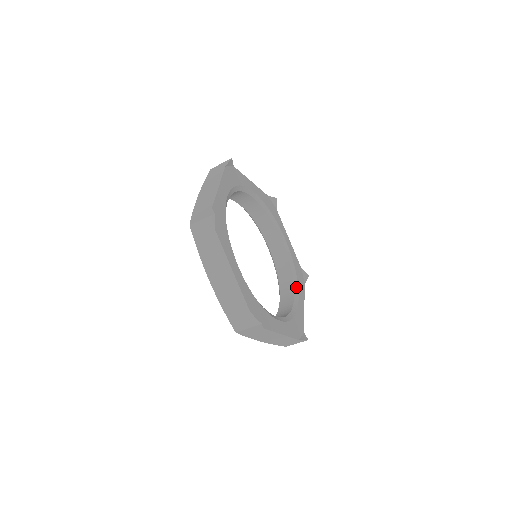
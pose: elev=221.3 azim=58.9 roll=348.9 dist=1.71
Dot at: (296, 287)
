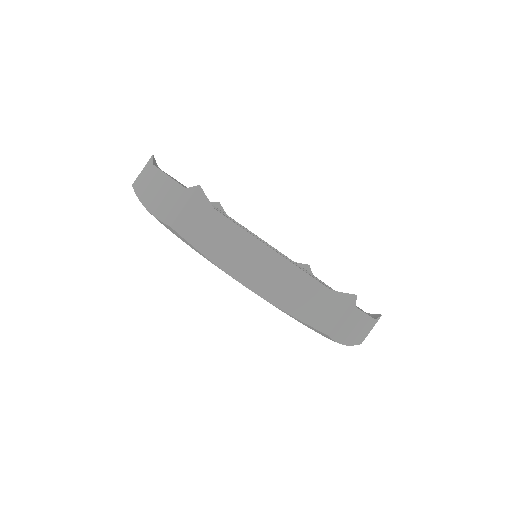
Dot at: occluded
